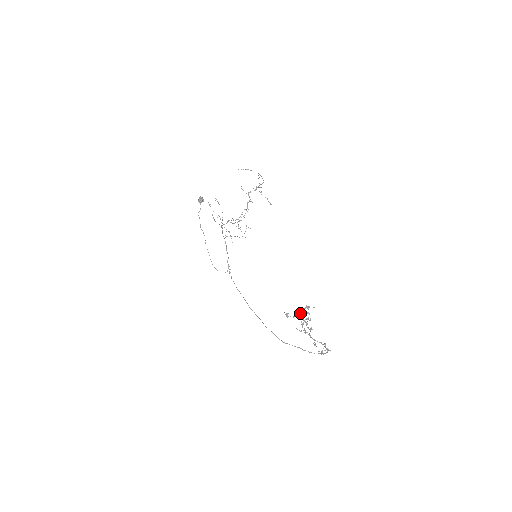
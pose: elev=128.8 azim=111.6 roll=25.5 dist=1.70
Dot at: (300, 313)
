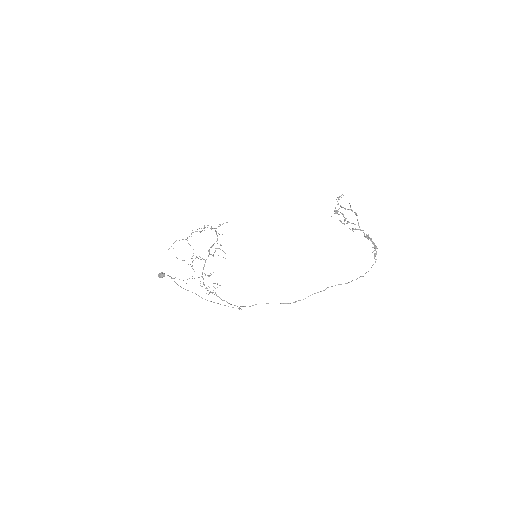
Dot at: (340, 205)
